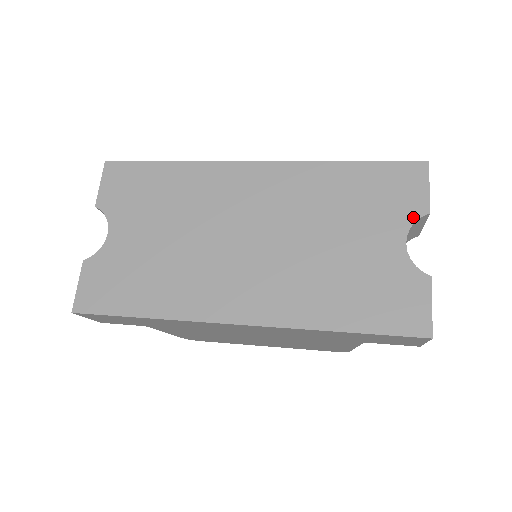
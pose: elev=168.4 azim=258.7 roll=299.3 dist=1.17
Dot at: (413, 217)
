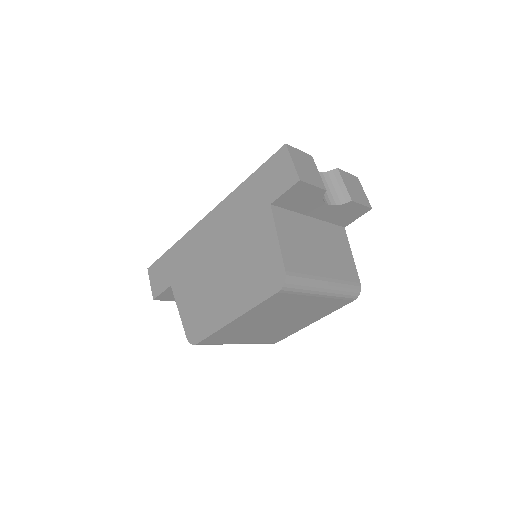
Dot at: (328, 173)
